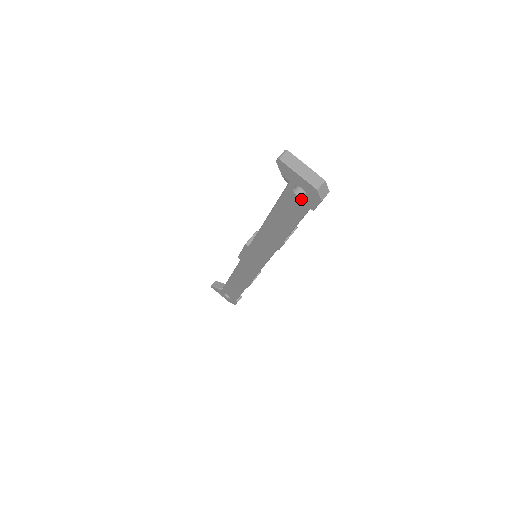
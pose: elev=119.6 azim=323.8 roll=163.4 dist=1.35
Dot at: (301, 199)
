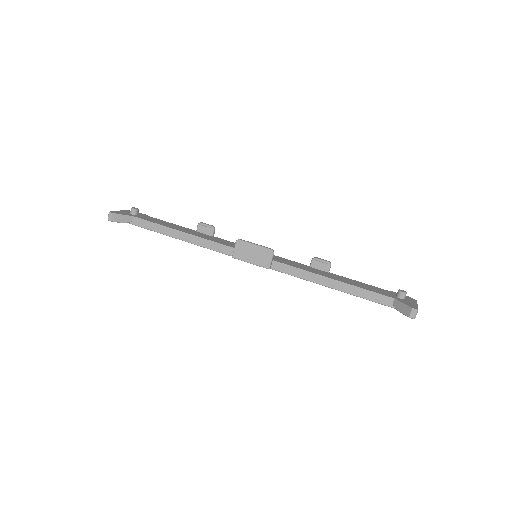
Dot at: occluded
